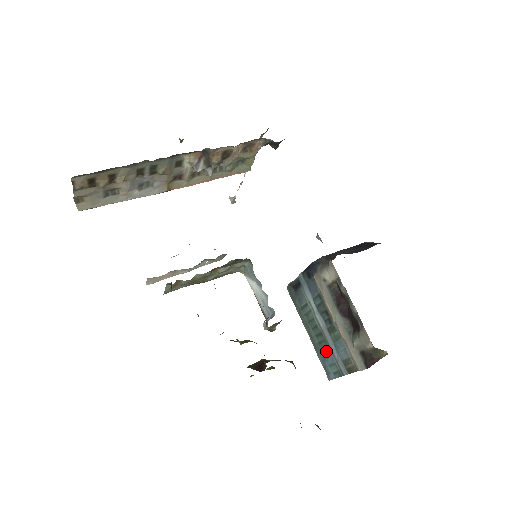
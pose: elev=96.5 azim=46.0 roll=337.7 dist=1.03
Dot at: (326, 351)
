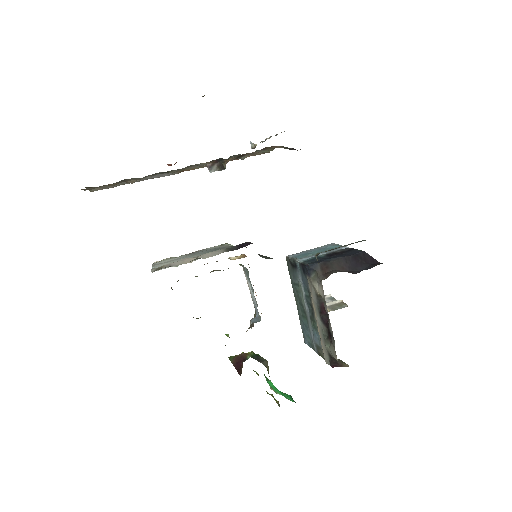
Dot at: (306, 326)
